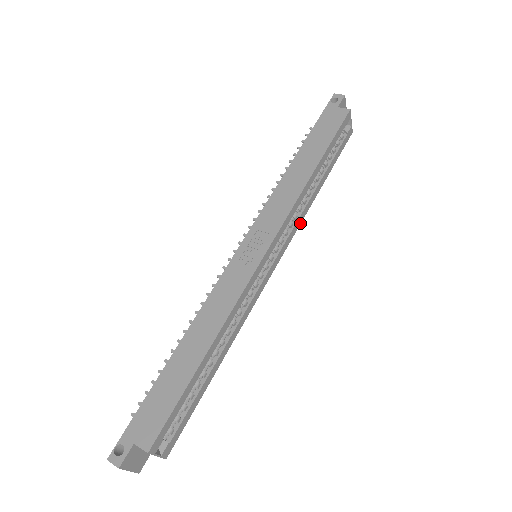
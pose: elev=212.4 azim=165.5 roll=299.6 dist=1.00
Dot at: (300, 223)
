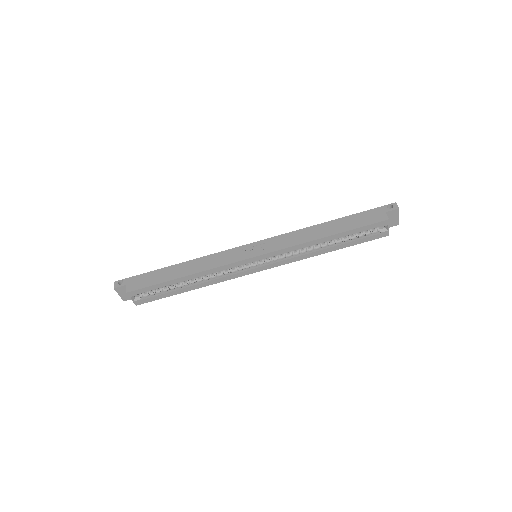
Dot at: (299, 260)
